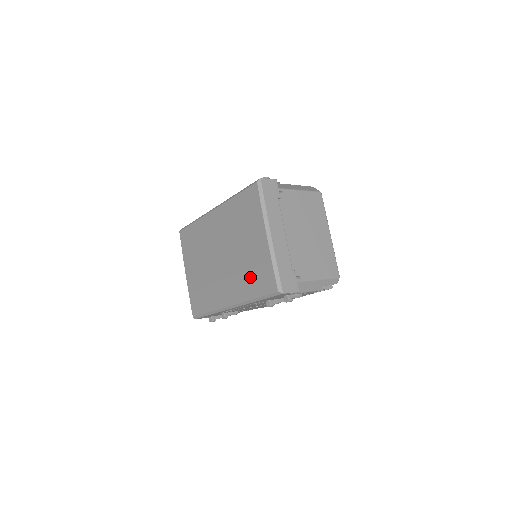
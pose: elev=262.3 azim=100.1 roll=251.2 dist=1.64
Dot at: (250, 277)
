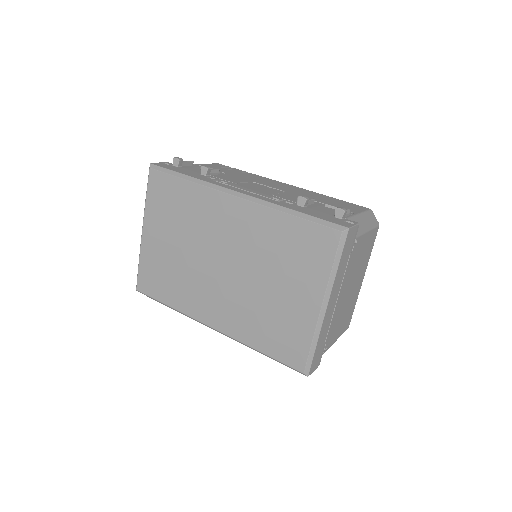
Dot at: (265, 327)
